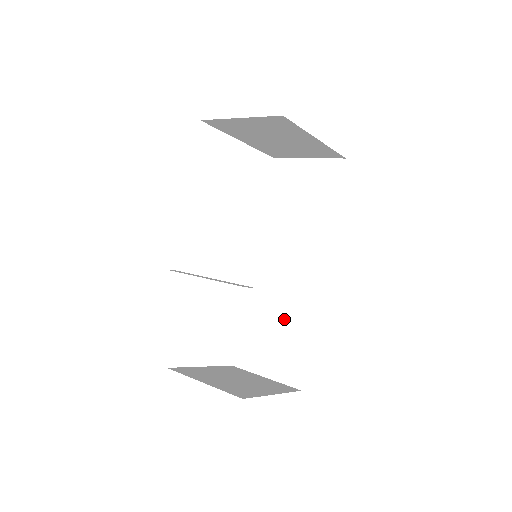
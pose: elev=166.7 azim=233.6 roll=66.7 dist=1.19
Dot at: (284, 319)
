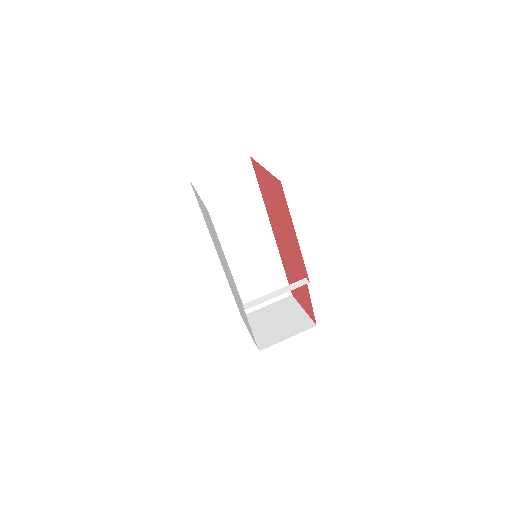
Dot at: (261, 270)
